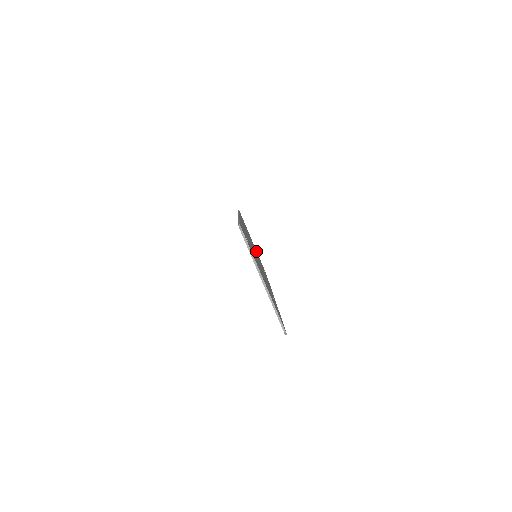
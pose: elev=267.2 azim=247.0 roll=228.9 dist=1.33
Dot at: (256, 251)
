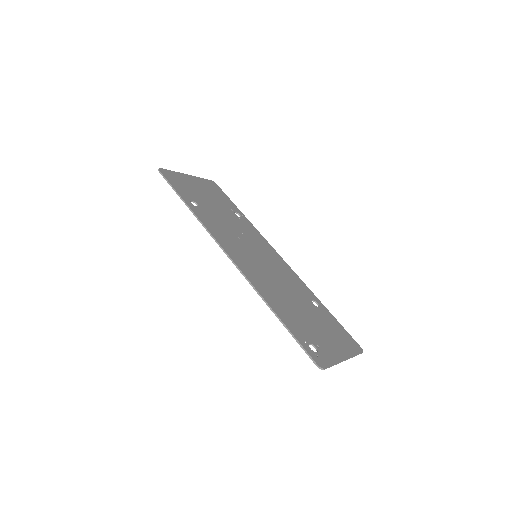
Dot at: (204, 189)
